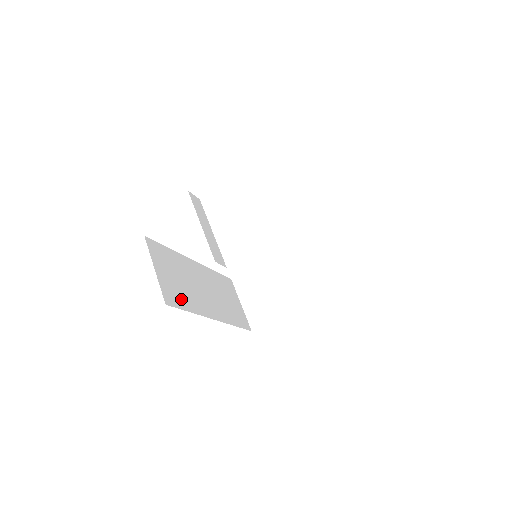
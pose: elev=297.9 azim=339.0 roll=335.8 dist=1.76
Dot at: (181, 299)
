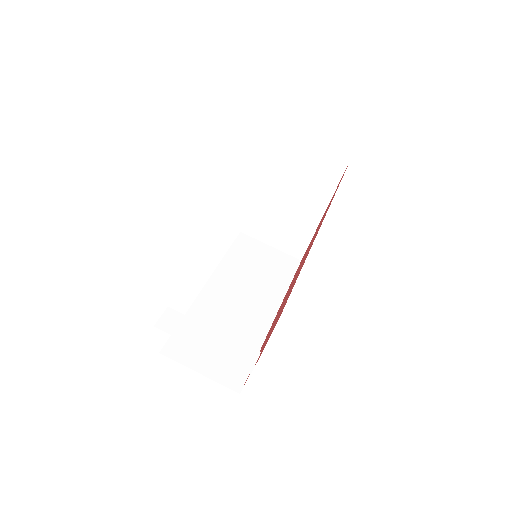
Dot at: occluded
